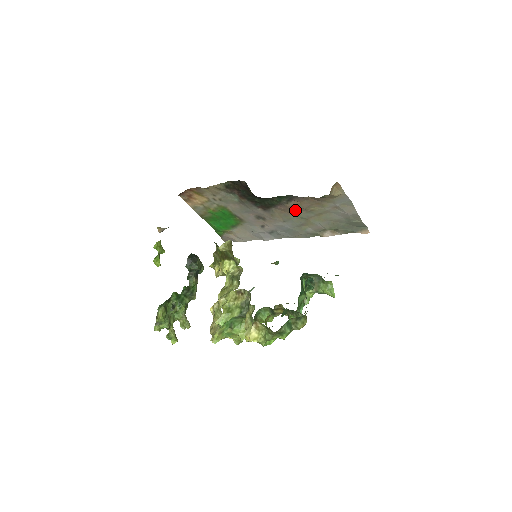
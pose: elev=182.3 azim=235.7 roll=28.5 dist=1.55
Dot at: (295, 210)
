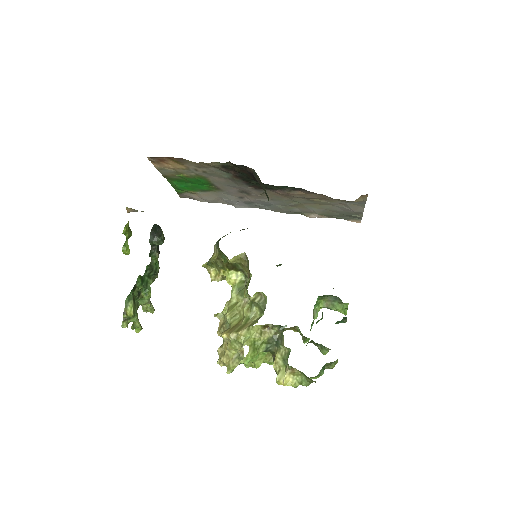
Dot at: (294, 196)
